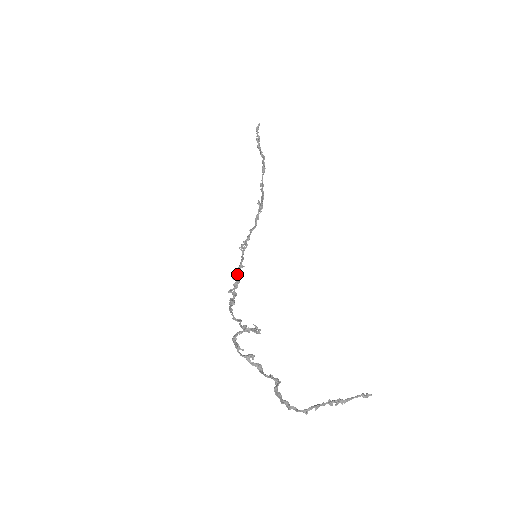
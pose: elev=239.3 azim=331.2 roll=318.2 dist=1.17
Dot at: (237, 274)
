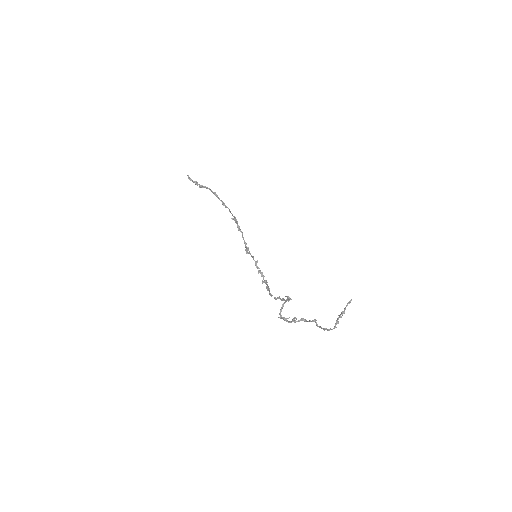
Dot at: occluded
